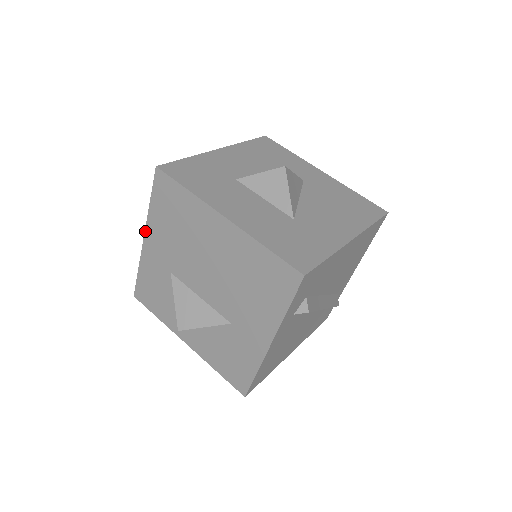
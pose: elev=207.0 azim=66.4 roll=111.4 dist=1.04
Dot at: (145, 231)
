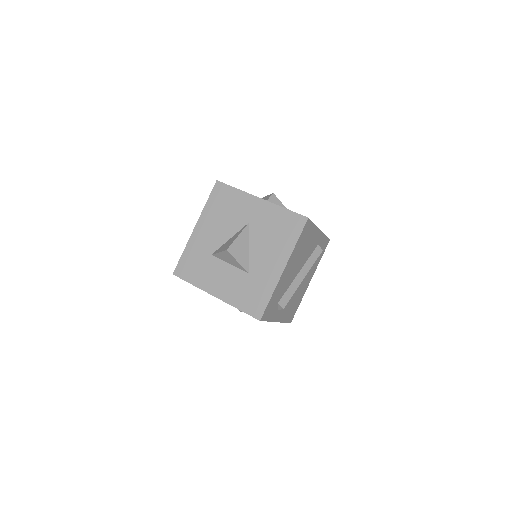
Dot at: occluded
